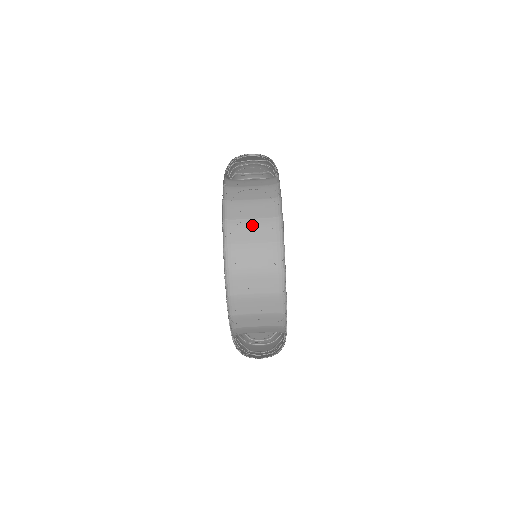
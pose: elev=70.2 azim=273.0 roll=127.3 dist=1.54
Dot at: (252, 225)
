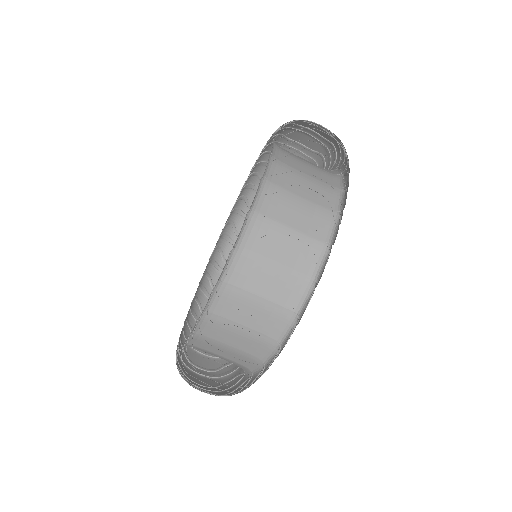
Dot at: (302, 158)
